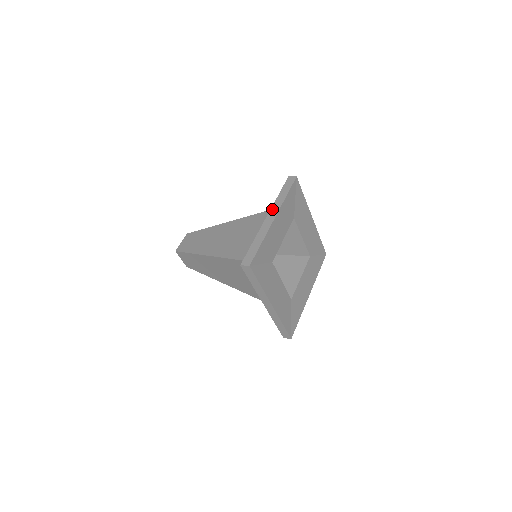
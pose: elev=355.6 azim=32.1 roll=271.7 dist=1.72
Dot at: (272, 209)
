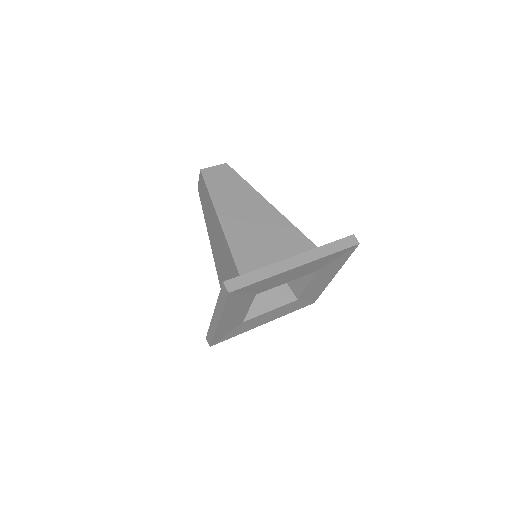
Dot at: (306, 254)
